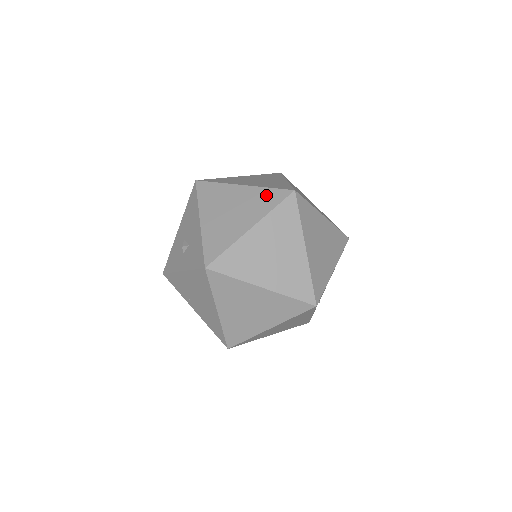
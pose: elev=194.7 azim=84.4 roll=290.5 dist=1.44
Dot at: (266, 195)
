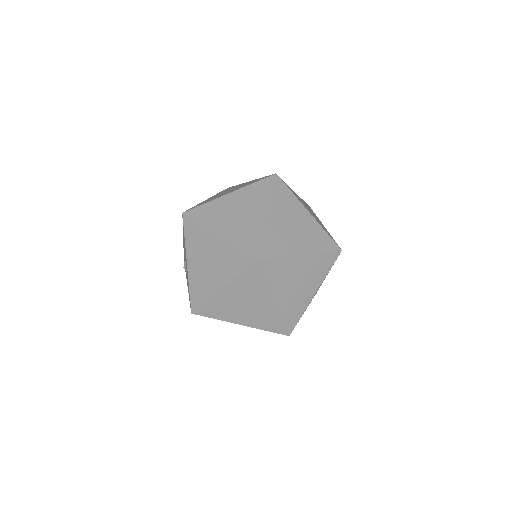
Dot at: (234, 256)
